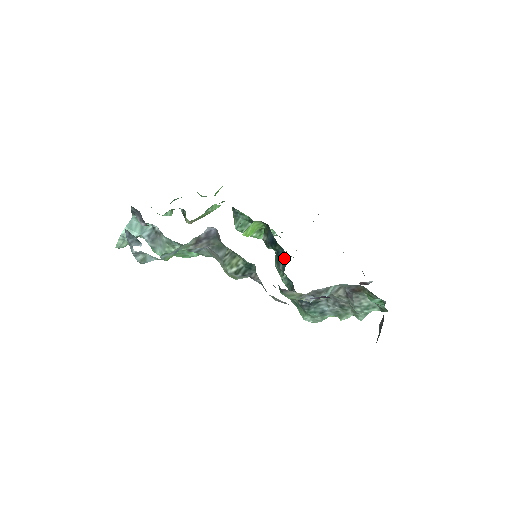
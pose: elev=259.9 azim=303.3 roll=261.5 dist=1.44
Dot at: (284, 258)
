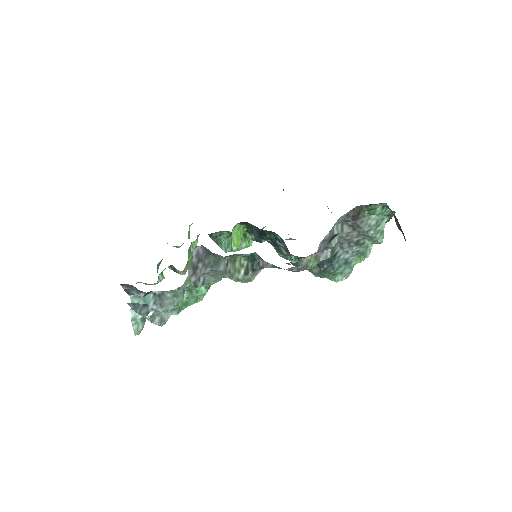
Dot at: (280, 240)
